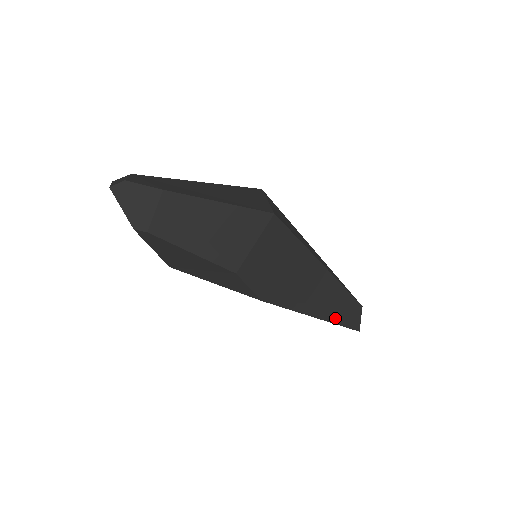
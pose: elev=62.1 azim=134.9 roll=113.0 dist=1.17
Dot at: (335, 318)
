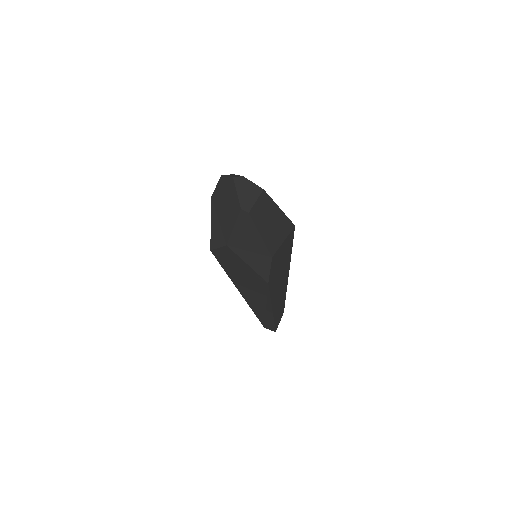
Dot at: (275, 315)
